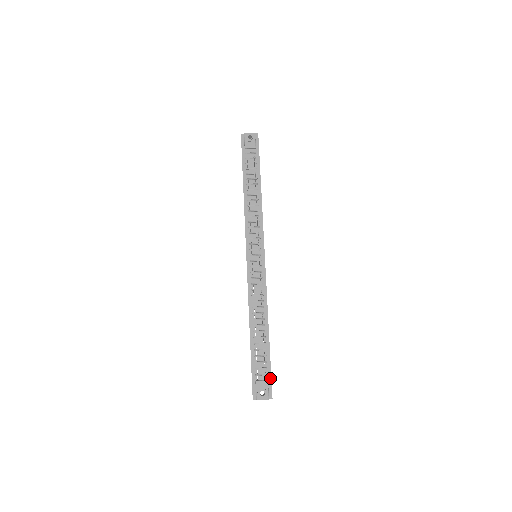
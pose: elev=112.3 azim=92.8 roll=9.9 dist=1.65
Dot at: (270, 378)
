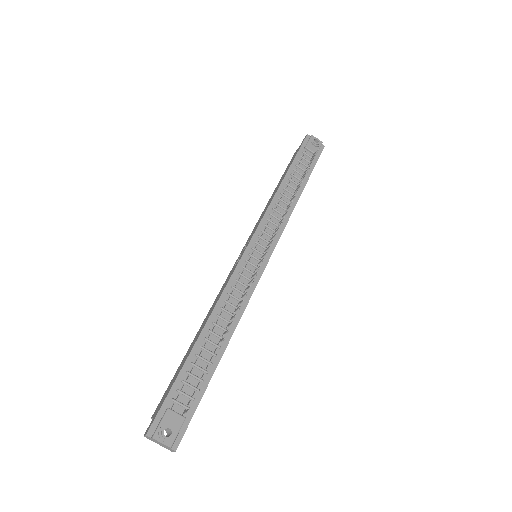
Dot at: (190, 417)
